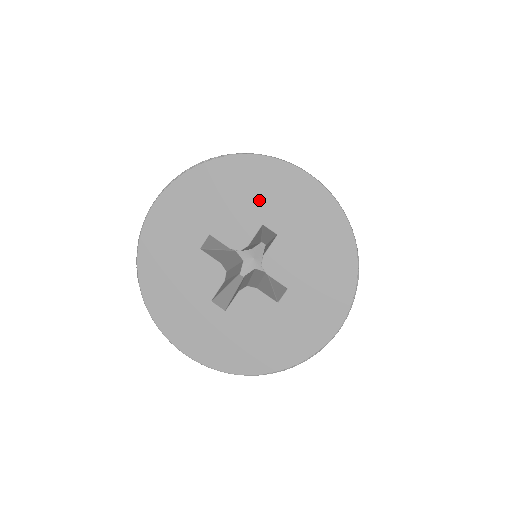
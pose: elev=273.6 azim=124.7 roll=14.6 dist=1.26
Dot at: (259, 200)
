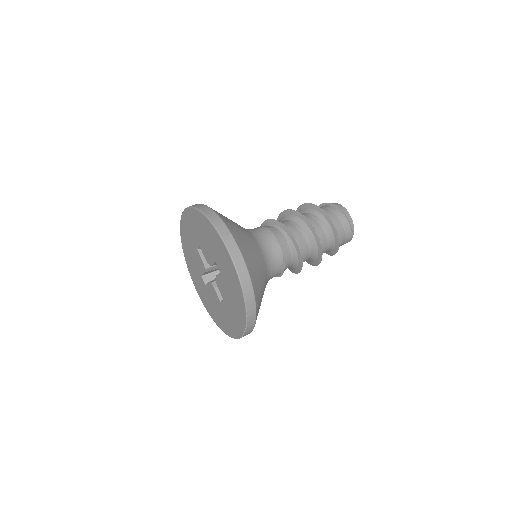
Dot at: (214, 249)
